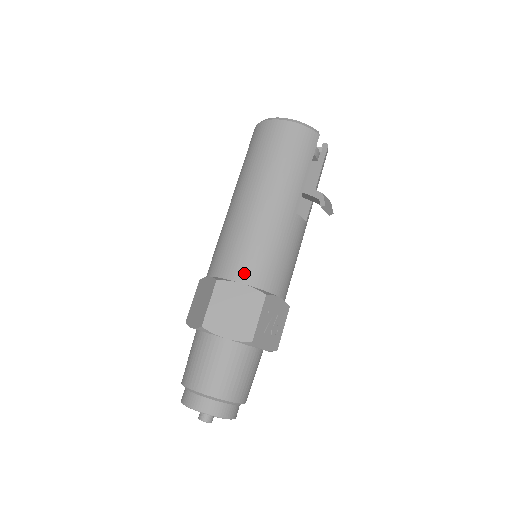
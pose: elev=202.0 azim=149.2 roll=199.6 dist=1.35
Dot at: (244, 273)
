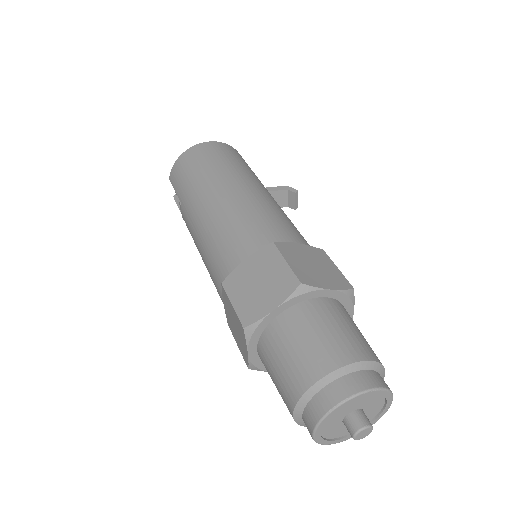
Dot at: (290, 235)
